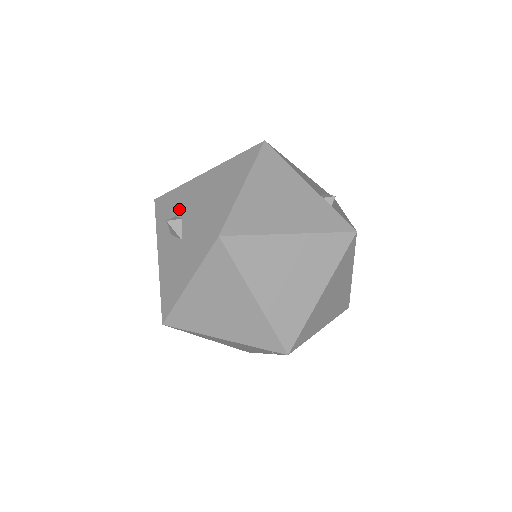
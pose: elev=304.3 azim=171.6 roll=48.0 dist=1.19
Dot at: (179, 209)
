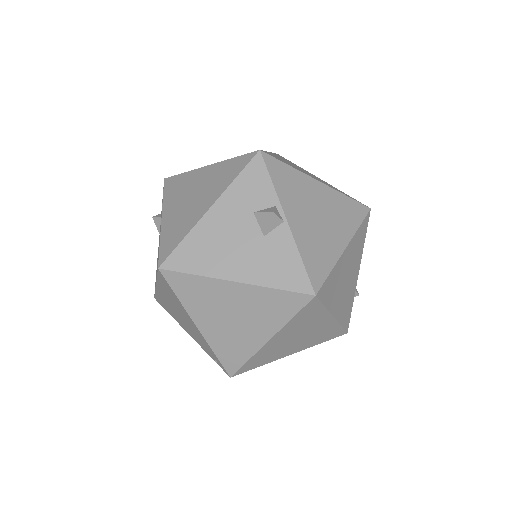
Dot at: (285, 205)
